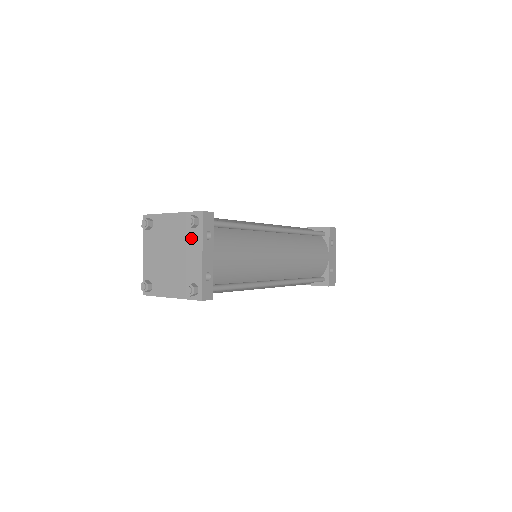
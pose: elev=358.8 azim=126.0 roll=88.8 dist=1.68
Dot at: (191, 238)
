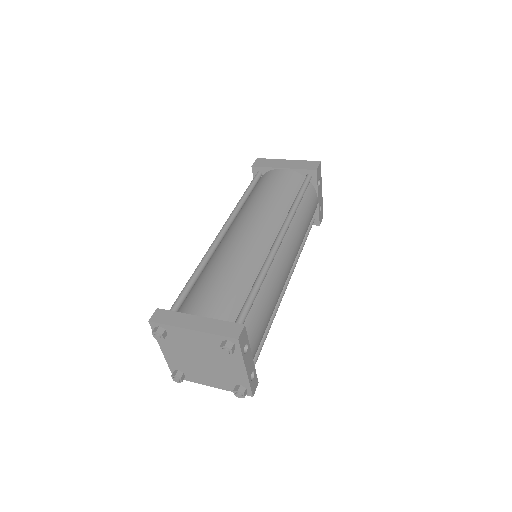
Dot at: (227, 355)
